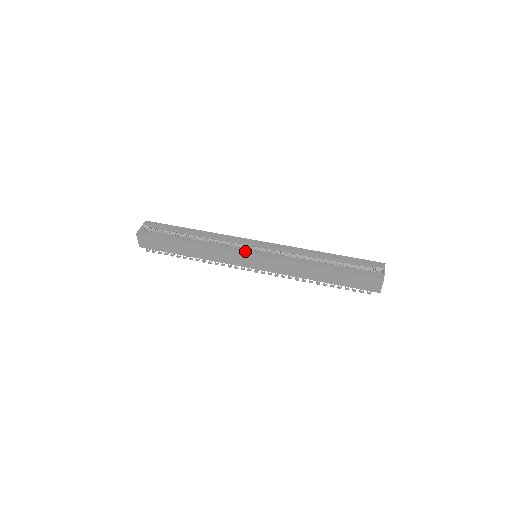
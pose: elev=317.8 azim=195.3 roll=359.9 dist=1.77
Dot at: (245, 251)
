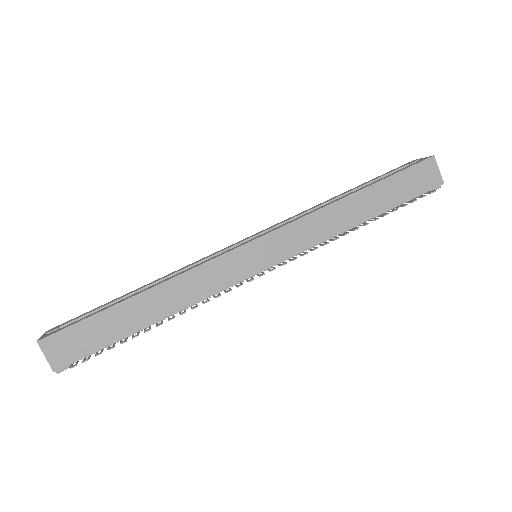
Dot at: (237, 246)
